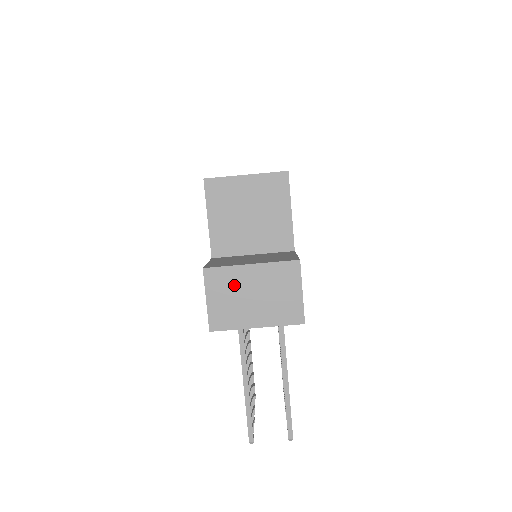
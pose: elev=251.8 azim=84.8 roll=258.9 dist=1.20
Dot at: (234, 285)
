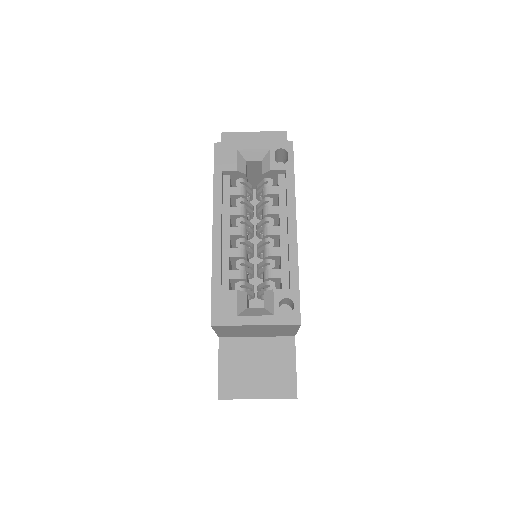
Dot at: occluded
